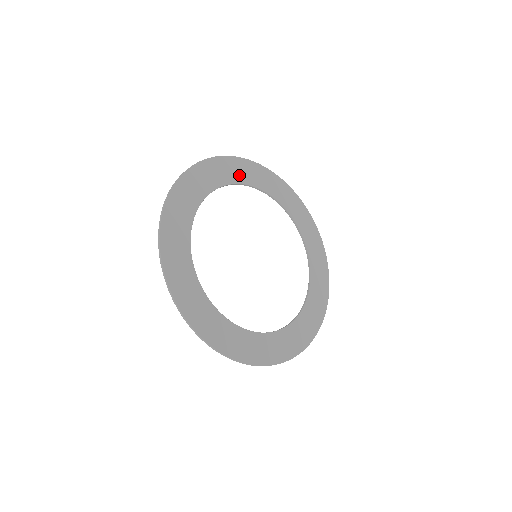
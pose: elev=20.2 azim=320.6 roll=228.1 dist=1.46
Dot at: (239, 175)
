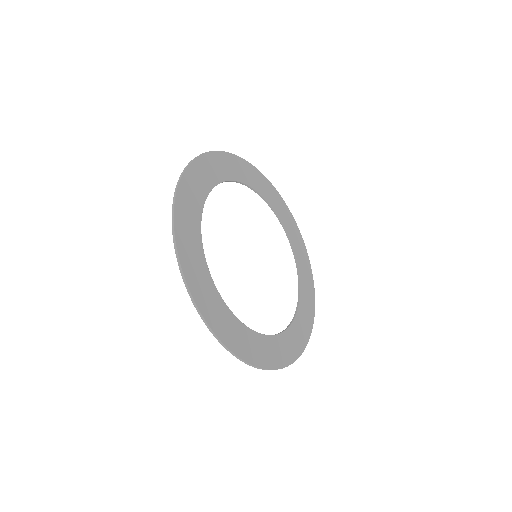
Dot at: (270, 197)
